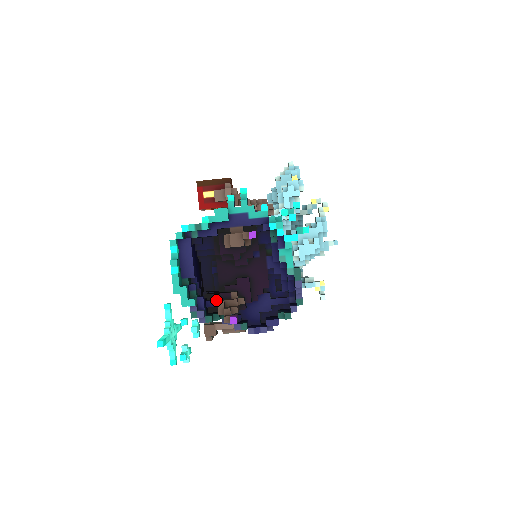
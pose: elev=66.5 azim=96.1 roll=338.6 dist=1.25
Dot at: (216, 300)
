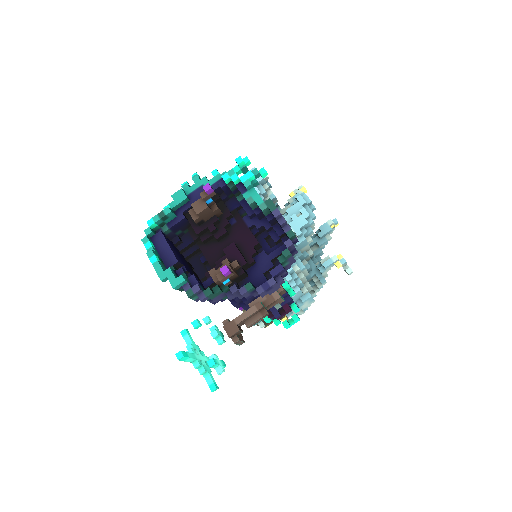
Dot at: (211, 277)
